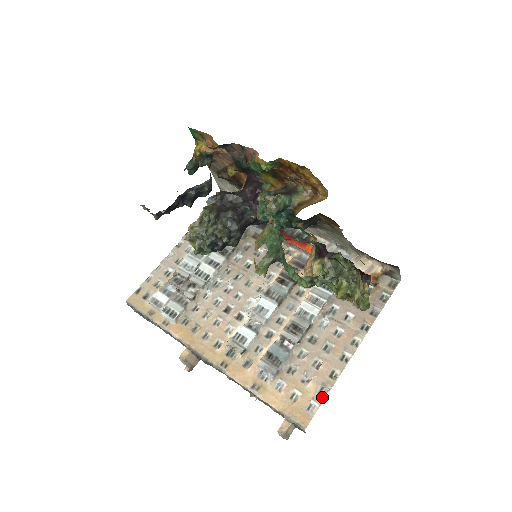
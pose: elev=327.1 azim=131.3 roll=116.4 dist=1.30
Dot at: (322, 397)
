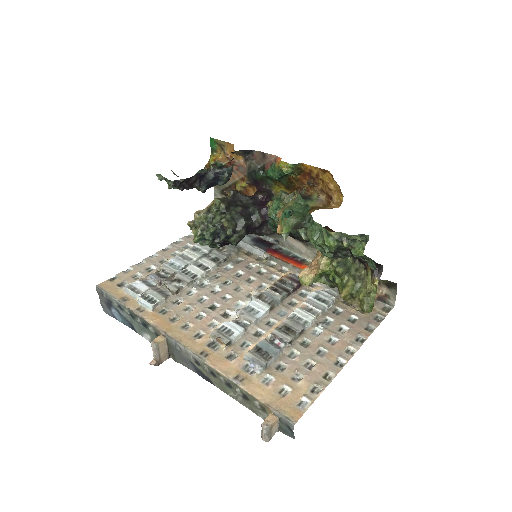
Dot at: (315, 395)
